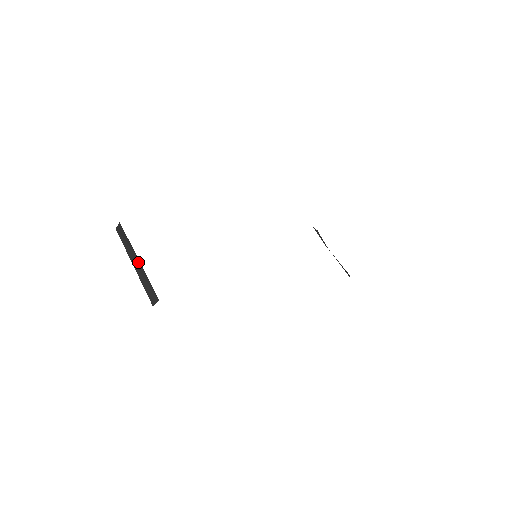
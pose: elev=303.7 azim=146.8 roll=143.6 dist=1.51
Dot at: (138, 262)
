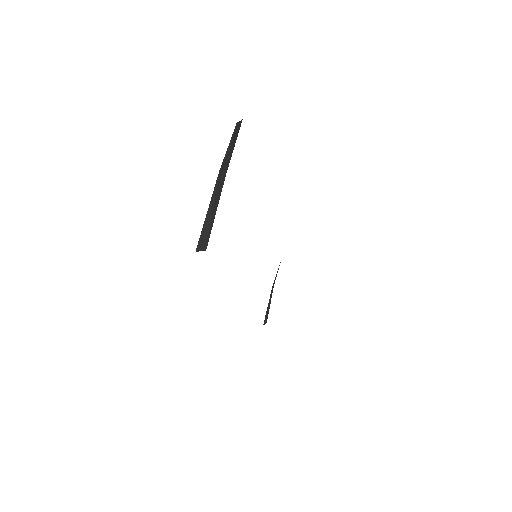
Dot at: (222, 184)
